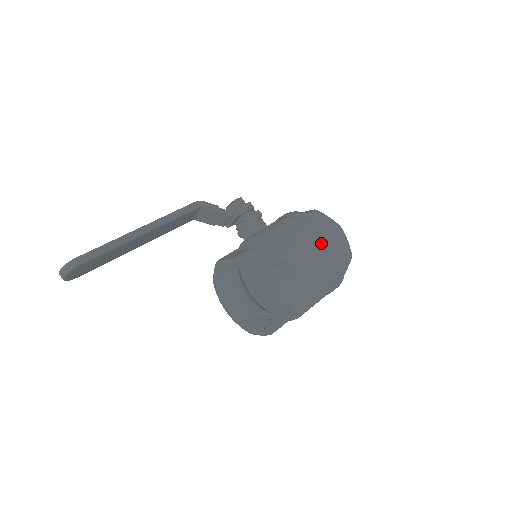
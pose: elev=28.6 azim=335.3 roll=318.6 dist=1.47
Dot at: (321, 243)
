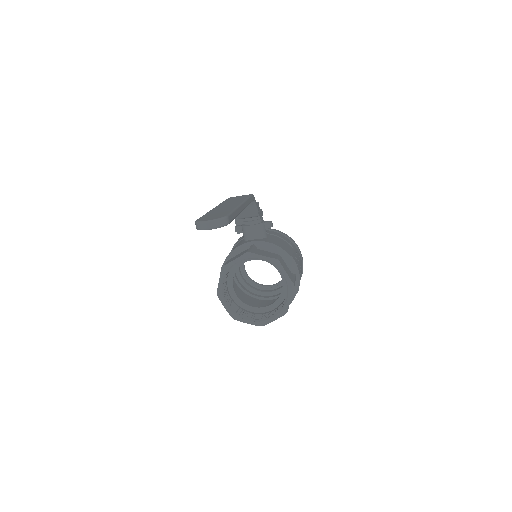
Dot at: occluded
